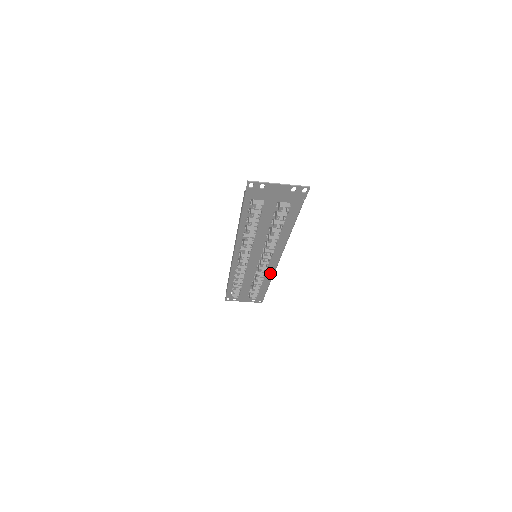
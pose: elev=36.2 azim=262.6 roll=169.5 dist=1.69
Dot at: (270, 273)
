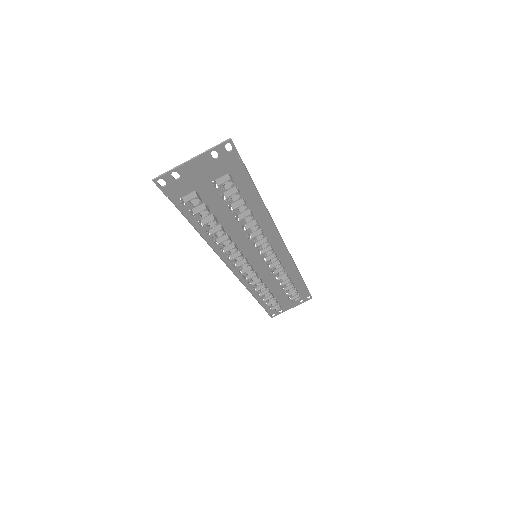
Dot at: (289, 264)
